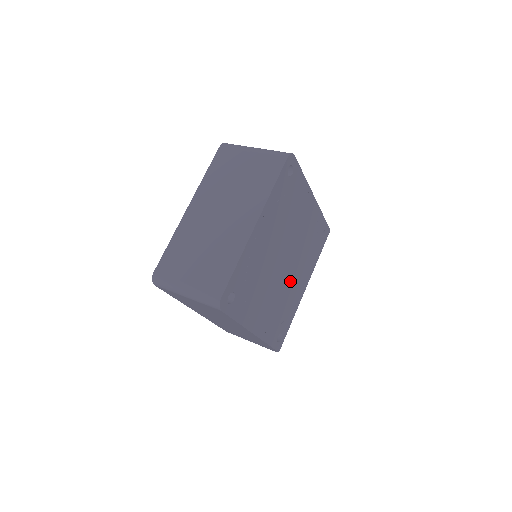
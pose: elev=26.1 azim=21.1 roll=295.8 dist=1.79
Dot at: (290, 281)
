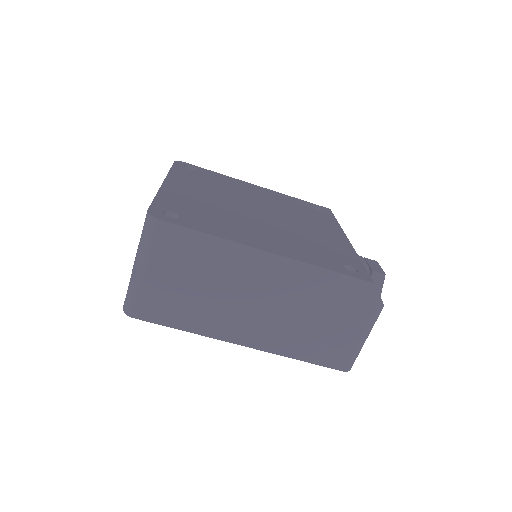
Dot at: (297, 227)
